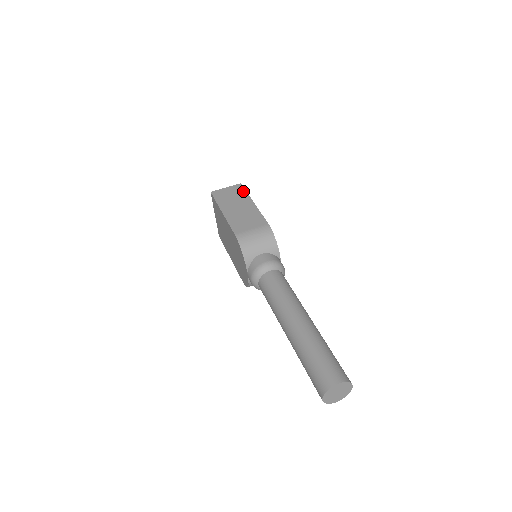
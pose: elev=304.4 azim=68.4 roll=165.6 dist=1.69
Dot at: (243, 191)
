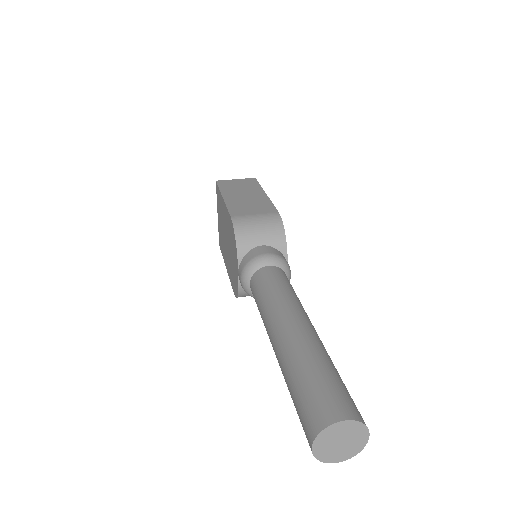
Dot at: (256, 183)
